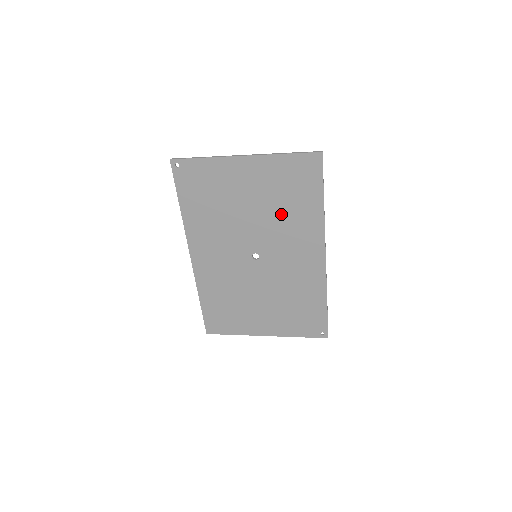
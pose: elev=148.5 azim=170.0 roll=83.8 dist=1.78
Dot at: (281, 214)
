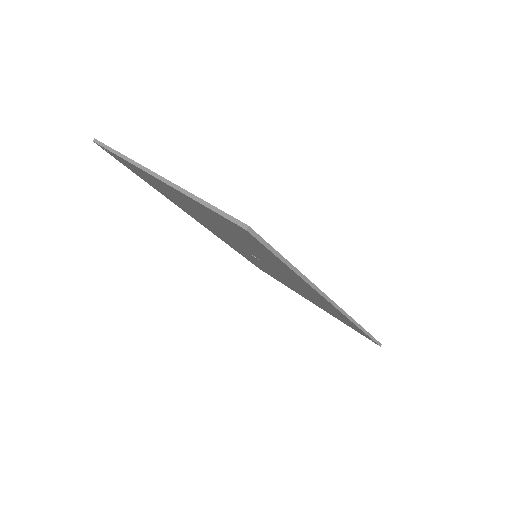
Dot at: (250, 247)
